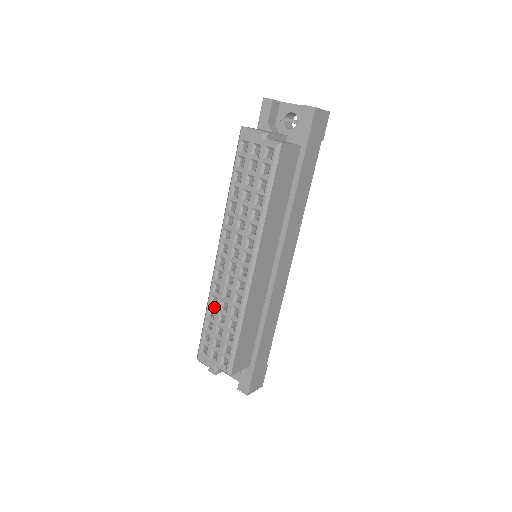
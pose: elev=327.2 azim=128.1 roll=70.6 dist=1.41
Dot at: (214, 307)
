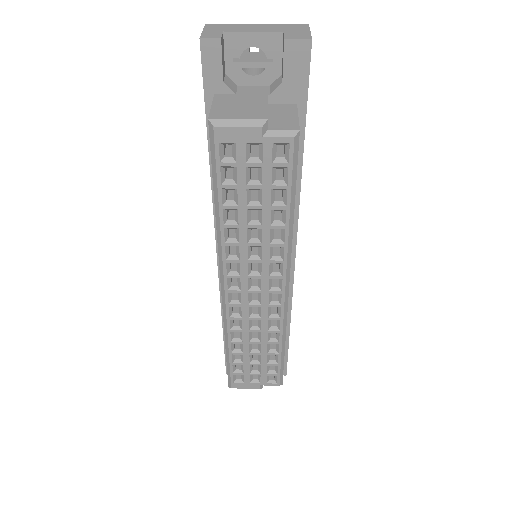
Dot at: (239, 341)
